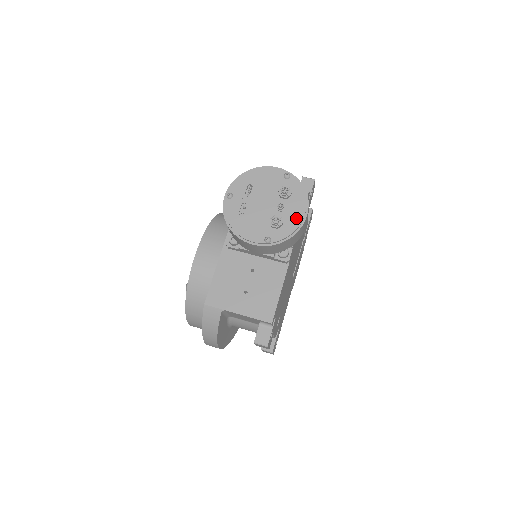
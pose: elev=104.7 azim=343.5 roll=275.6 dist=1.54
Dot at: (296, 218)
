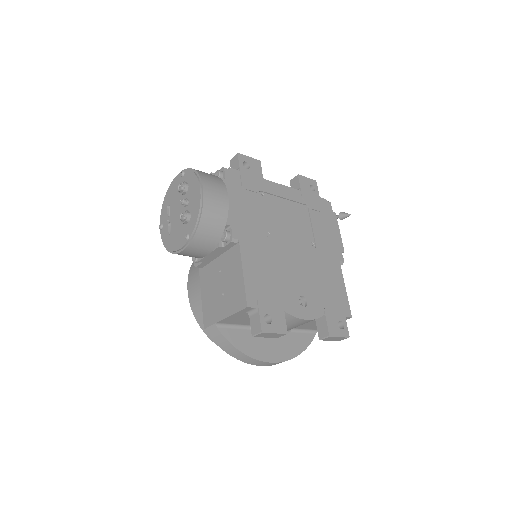
Dot at: (196, 200)
